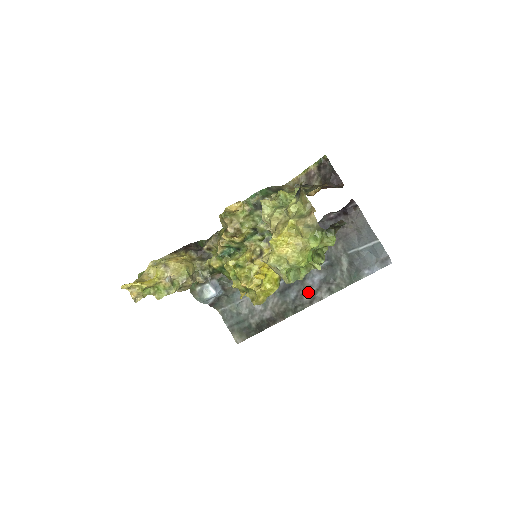
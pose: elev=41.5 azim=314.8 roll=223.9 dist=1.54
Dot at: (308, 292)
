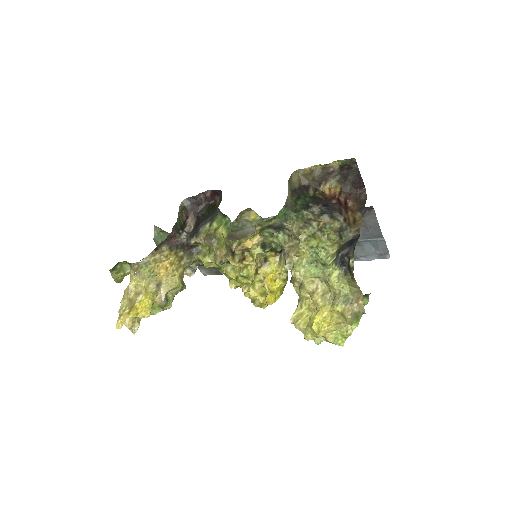
Dot at: occluded
